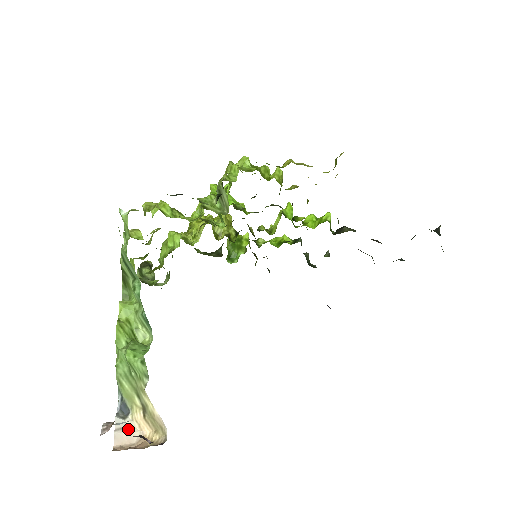
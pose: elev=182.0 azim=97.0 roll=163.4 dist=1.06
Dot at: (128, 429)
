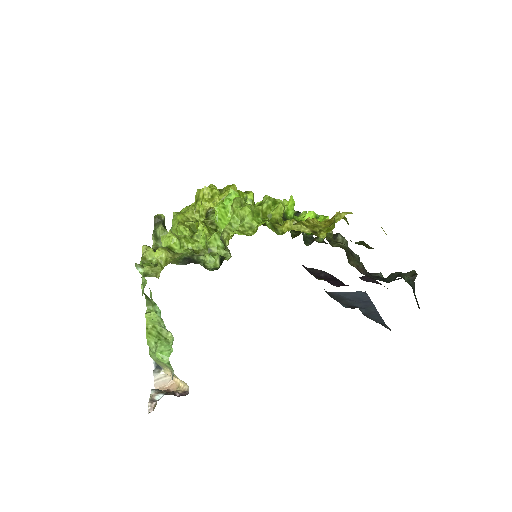
Dot at: (163, 378)
